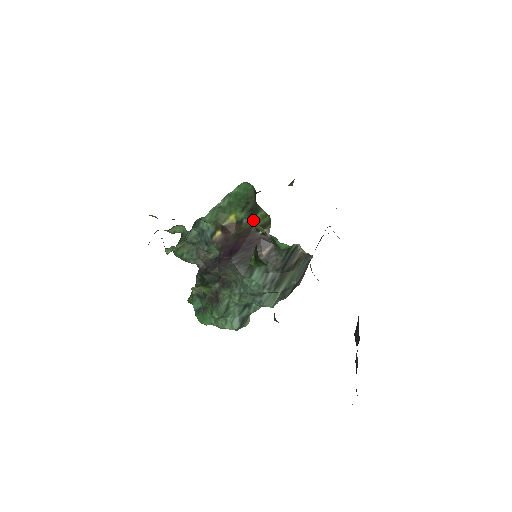
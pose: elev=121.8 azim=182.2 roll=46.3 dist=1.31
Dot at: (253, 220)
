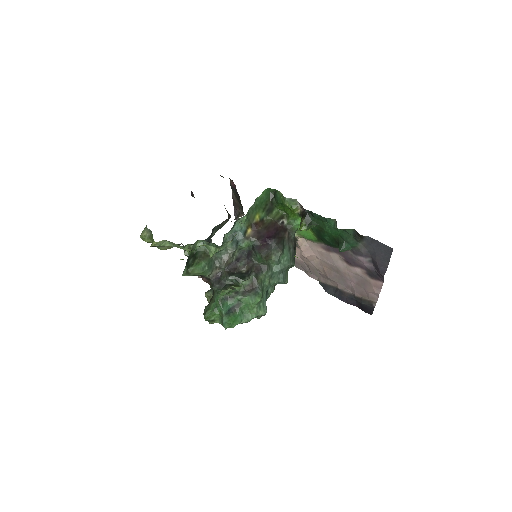
Dot at: (294, 203)
